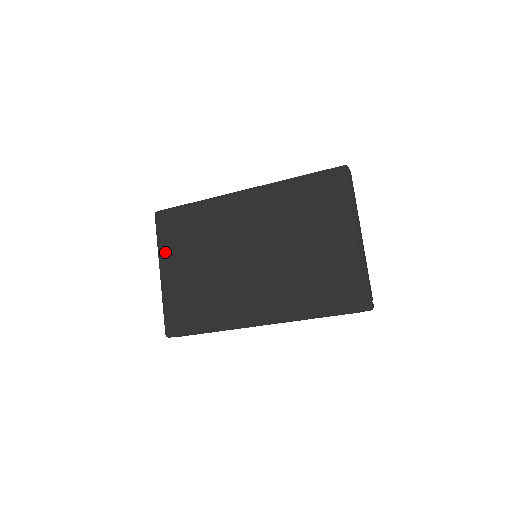
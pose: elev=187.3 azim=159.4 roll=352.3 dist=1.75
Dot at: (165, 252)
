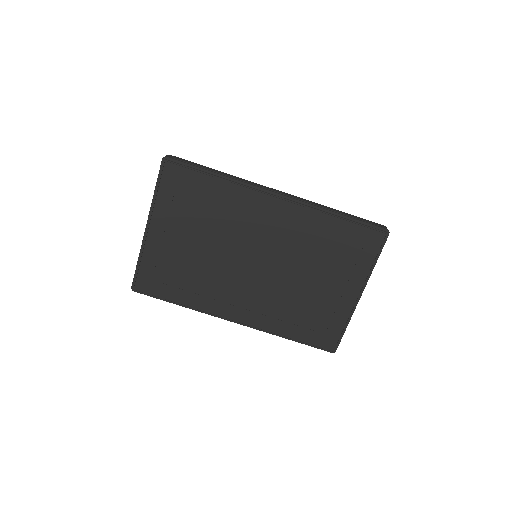
Dot at: (161, 210)
